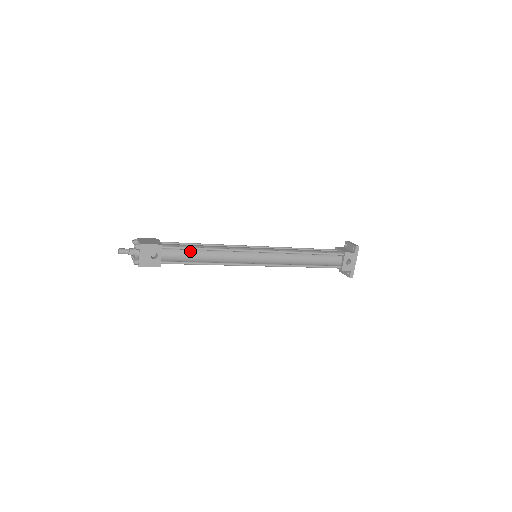
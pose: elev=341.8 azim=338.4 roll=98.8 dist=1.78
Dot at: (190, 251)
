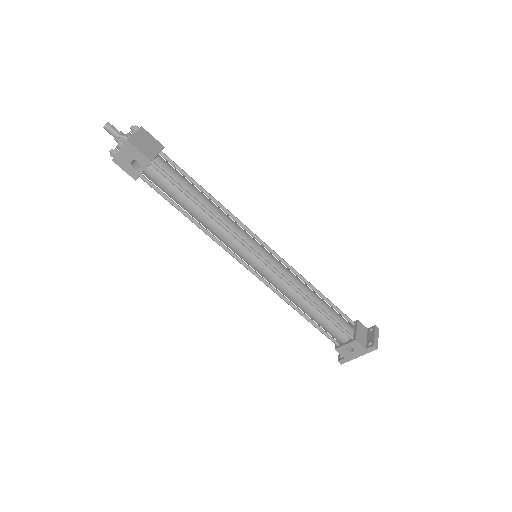
Dot at: (181, 192)
